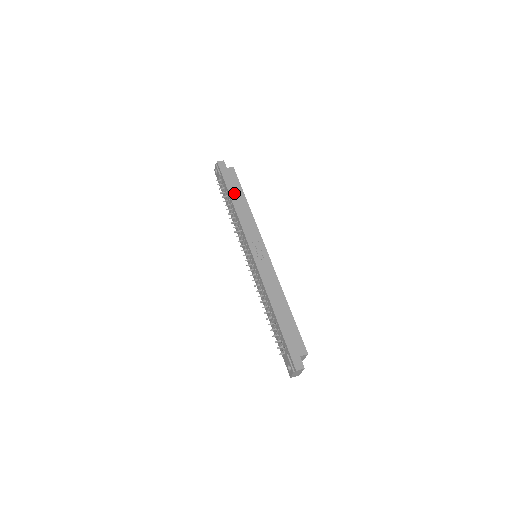
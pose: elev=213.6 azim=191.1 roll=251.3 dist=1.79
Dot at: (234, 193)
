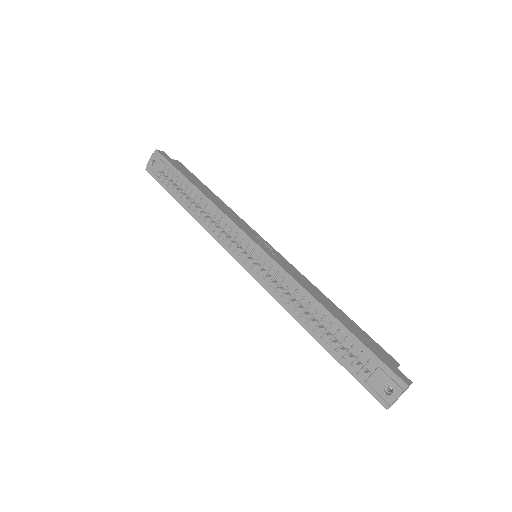
Dot at: (196, 183)
